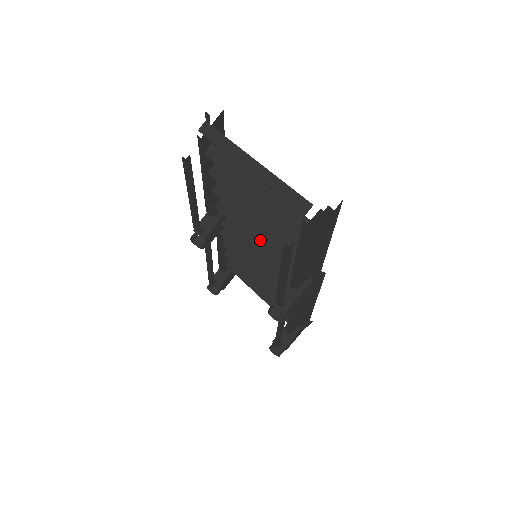
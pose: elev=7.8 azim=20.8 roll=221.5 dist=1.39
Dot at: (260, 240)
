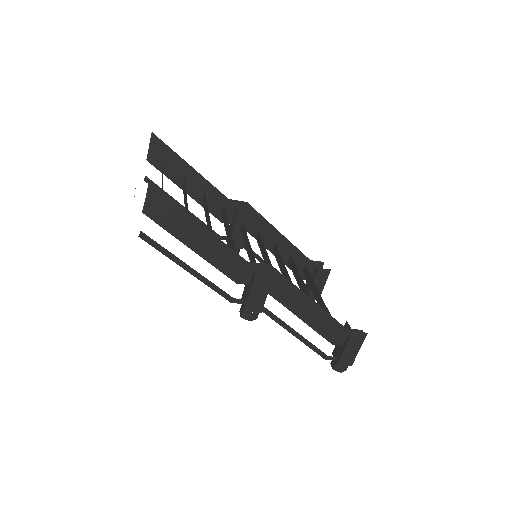
Dot at: (229, 238)
